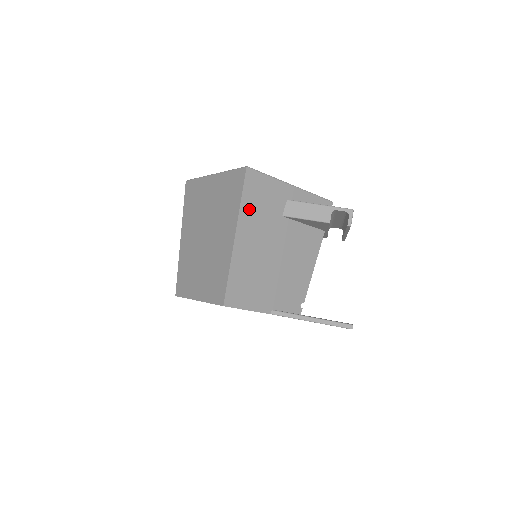
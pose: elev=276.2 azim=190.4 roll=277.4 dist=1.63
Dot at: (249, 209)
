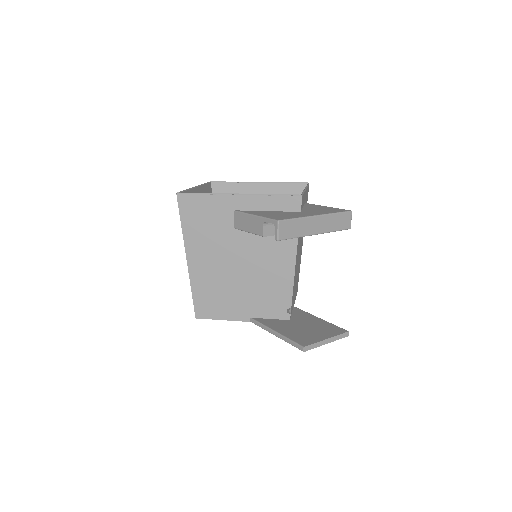
Dot at: (193, 231)
